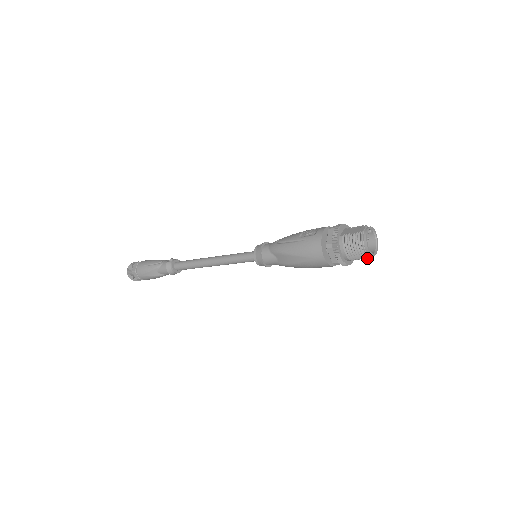
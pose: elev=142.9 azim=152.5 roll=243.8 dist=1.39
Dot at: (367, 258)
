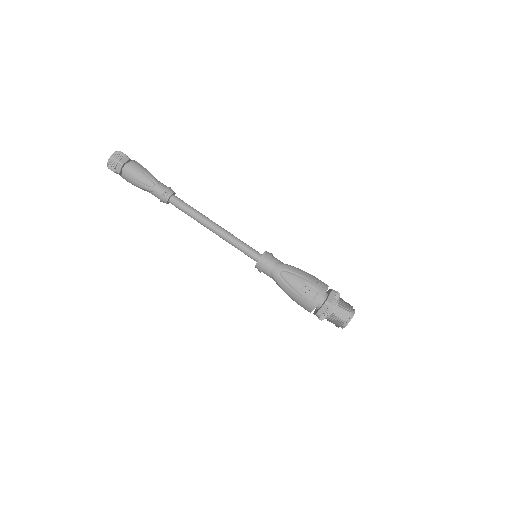
Dot at: occluded
